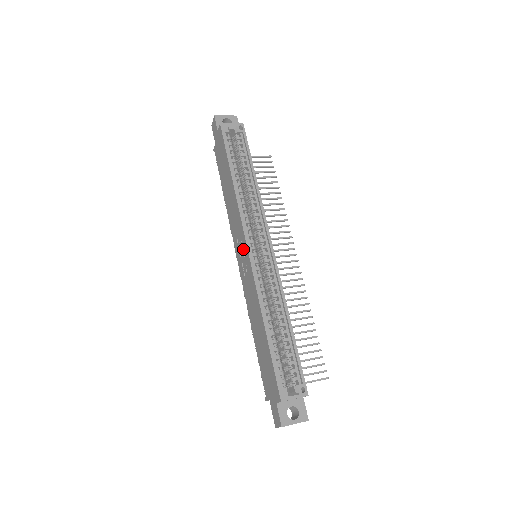
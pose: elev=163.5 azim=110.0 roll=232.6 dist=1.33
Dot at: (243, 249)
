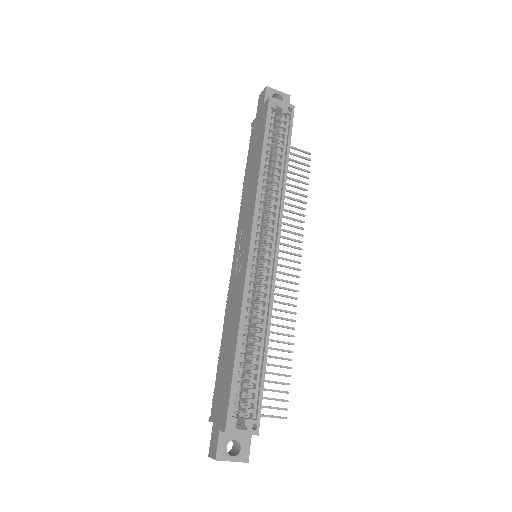
Dot at: (245, 243)
